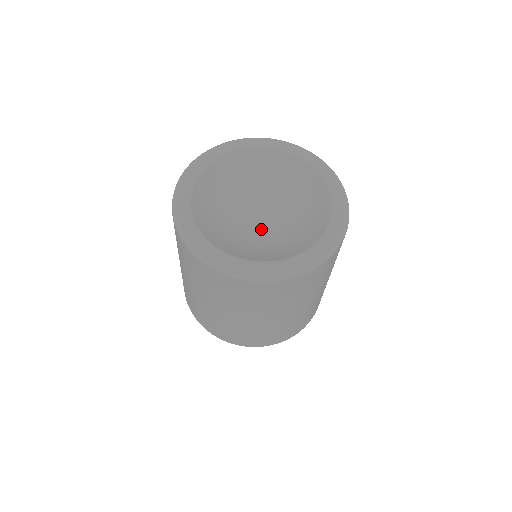
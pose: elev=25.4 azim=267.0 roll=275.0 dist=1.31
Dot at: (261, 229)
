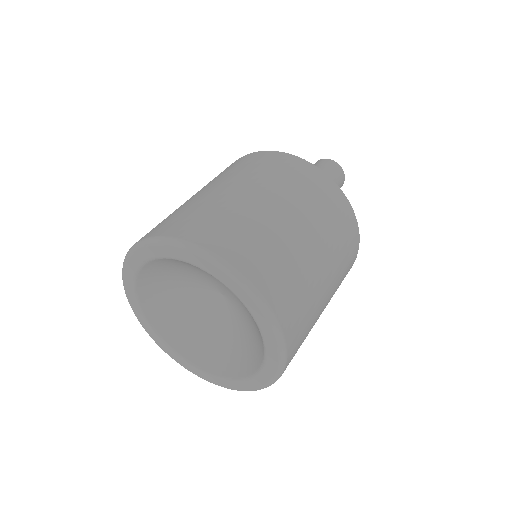
Dot at: (226, 302)
